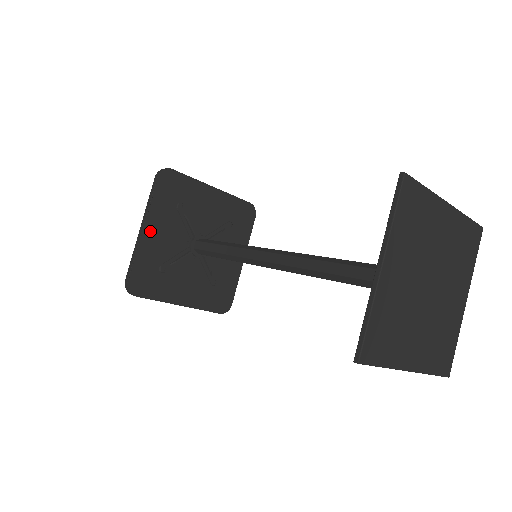
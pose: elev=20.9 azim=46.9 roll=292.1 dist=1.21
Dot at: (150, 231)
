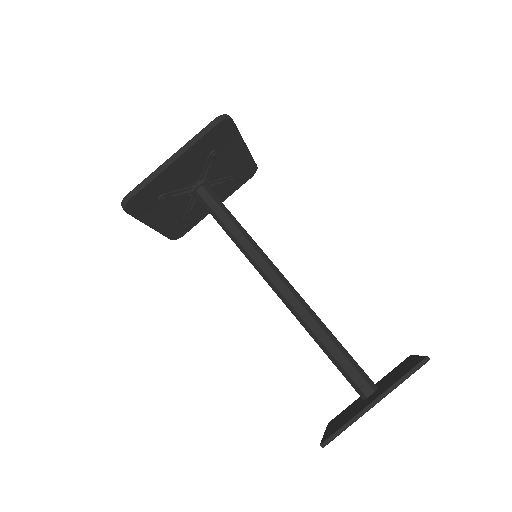
Dot at: (177, 165)
